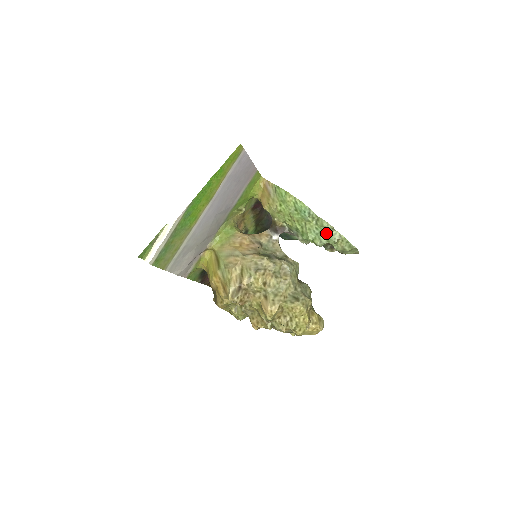
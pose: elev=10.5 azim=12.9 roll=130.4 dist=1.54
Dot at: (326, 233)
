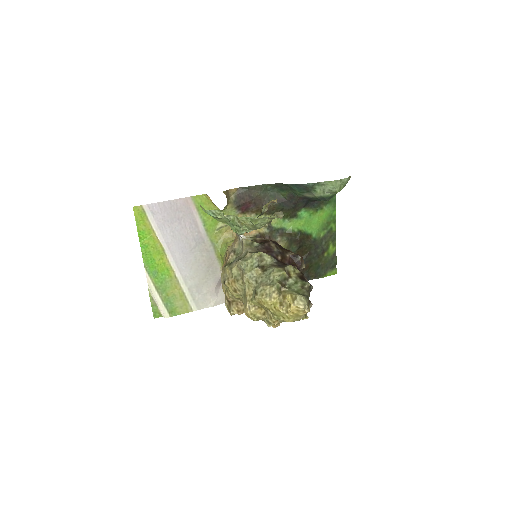
Dot at: (231, 222)
